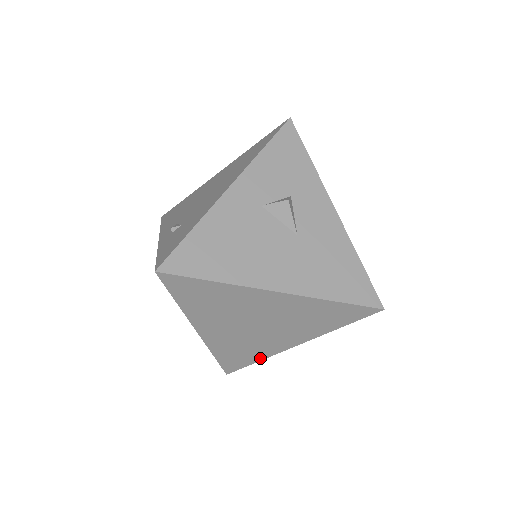
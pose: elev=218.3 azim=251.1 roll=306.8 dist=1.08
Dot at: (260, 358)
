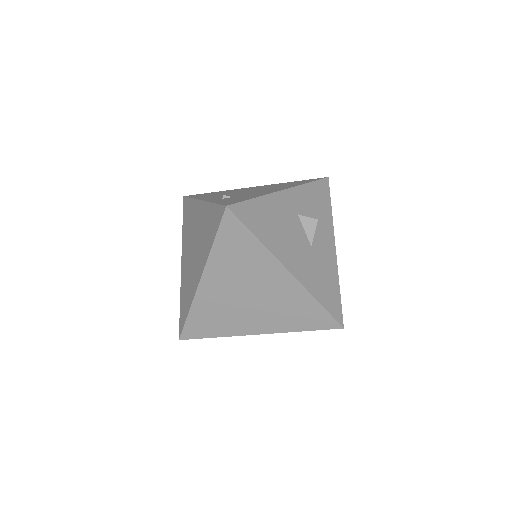
Dot at: (221, 334)
